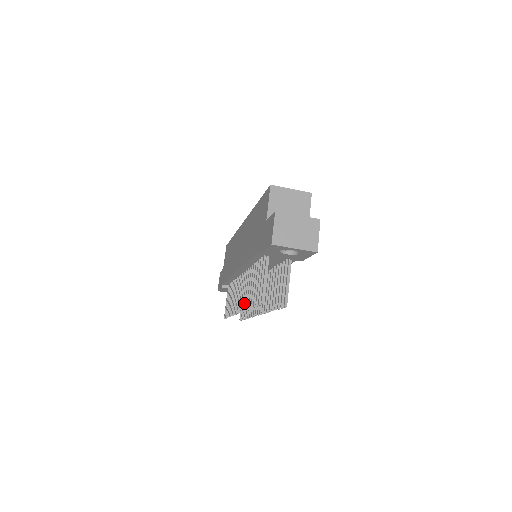
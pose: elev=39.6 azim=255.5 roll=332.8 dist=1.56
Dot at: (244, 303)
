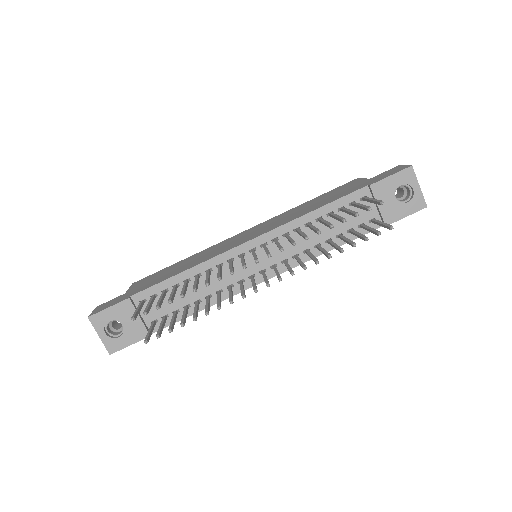
Dot at: occluded
